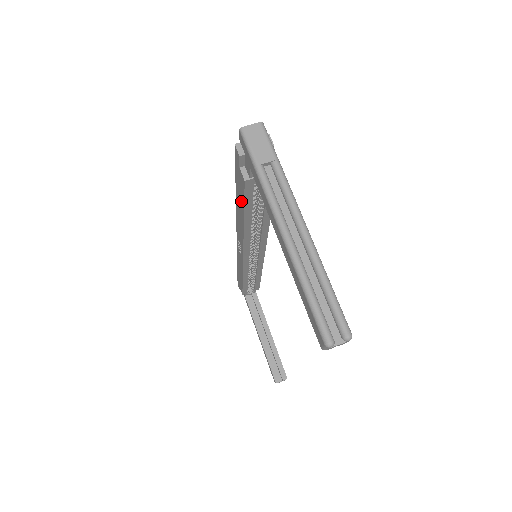
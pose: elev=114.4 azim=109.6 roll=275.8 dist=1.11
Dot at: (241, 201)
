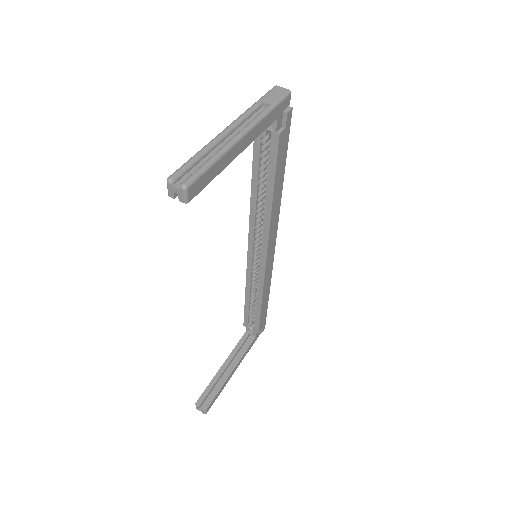
Dot at: occluded
